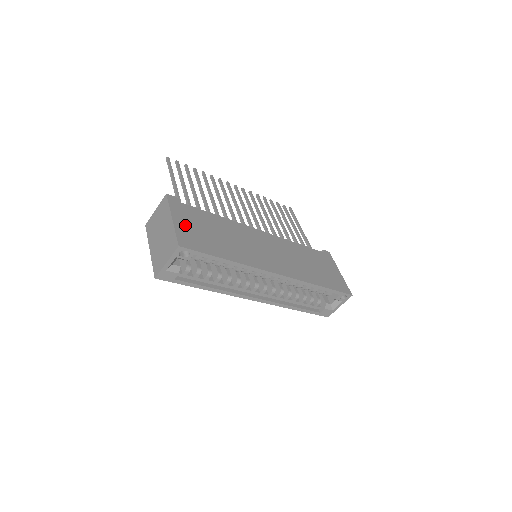
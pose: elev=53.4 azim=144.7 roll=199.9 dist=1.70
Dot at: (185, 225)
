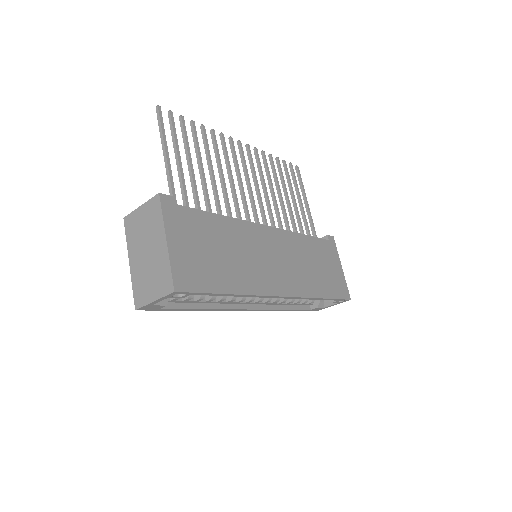
Dot at: (182, 248)
